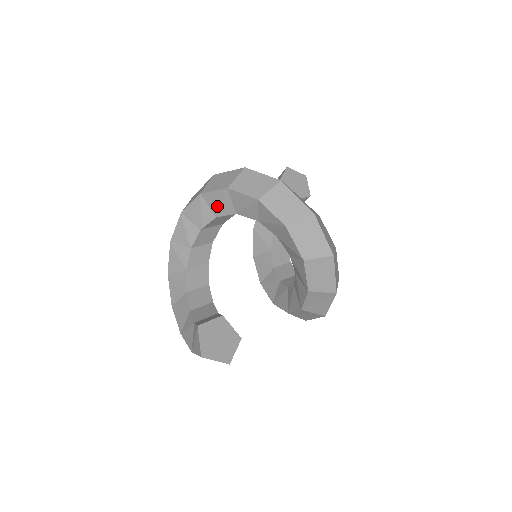
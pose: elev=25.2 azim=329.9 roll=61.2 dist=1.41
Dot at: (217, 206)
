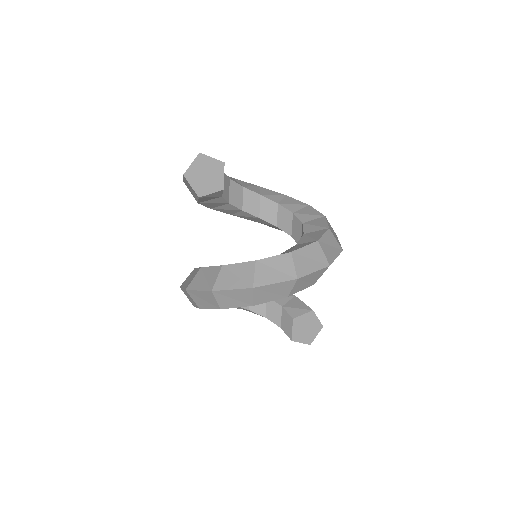
Dot at: occluded
